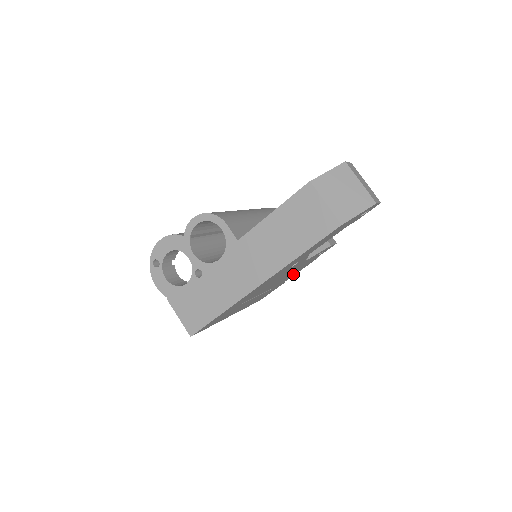
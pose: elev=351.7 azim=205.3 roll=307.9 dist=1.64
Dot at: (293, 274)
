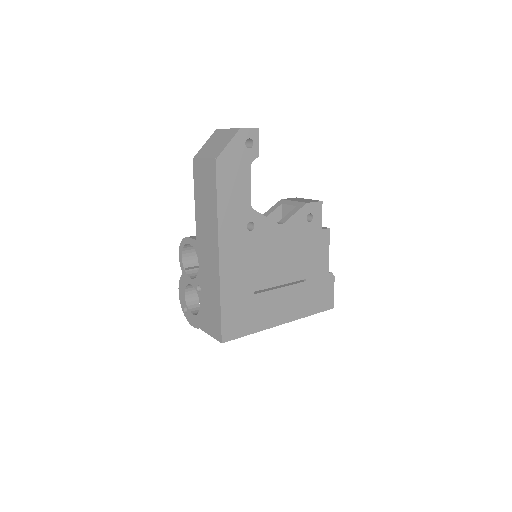
Dot at: (319, 256)
